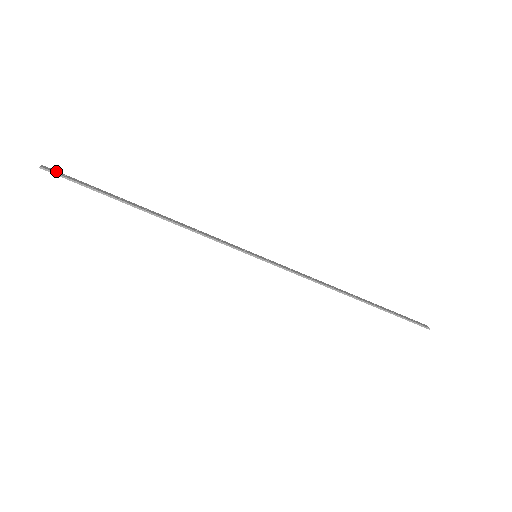
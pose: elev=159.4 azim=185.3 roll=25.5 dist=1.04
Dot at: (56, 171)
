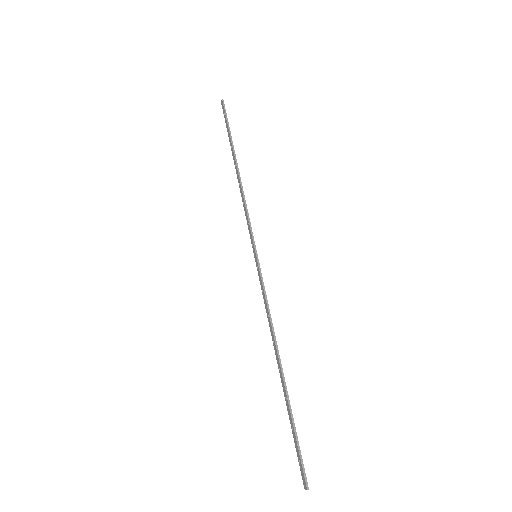
Dot at: (224, 109)
